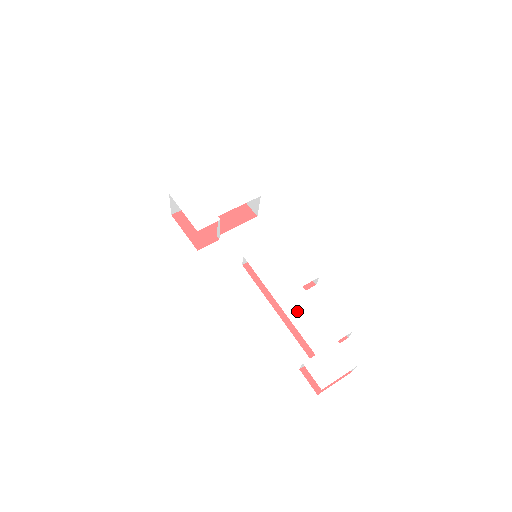
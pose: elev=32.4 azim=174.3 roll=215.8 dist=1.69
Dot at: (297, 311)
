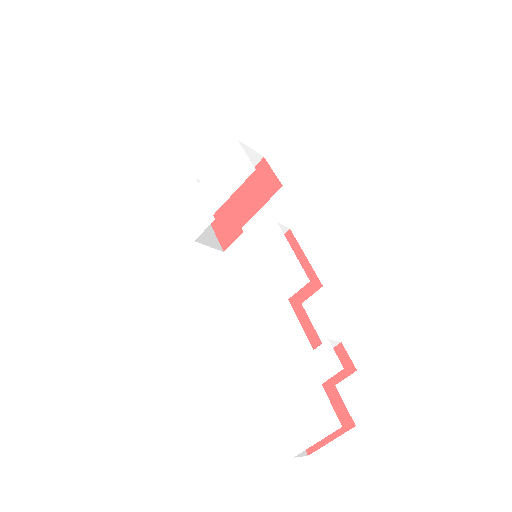
Dot at: (278, 338)
